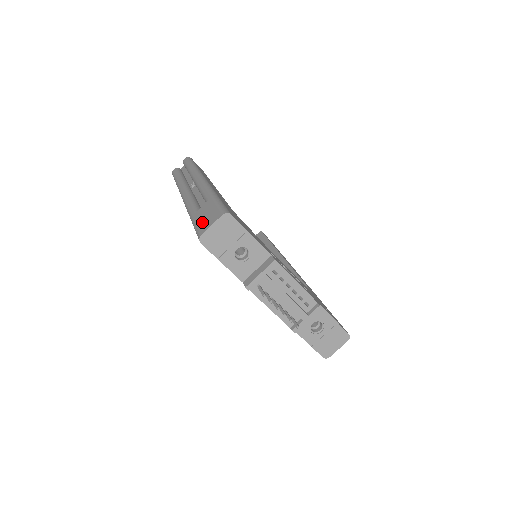
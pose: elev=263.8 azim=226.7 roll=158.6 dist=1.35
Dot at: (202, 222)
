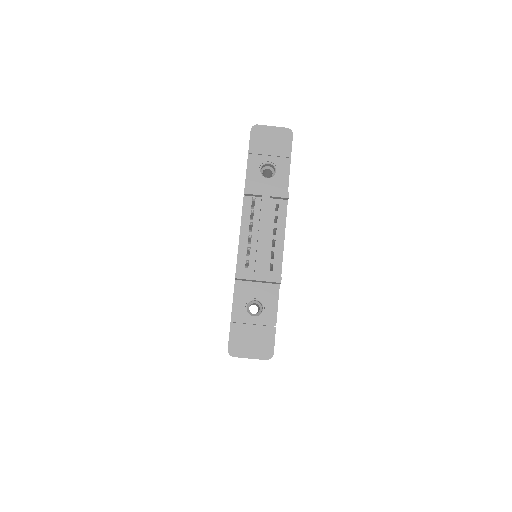
Dot at: occluded
